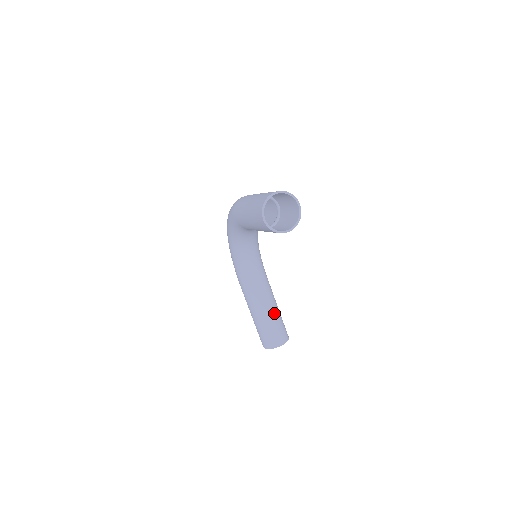
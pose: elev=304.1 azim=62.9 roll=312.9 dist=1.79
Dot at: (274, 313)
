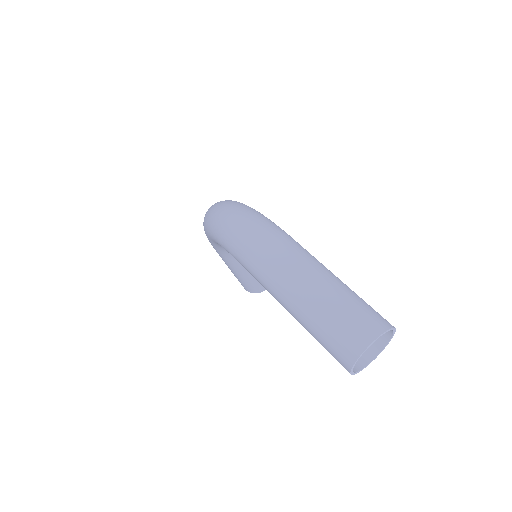
Dot at: occluded
